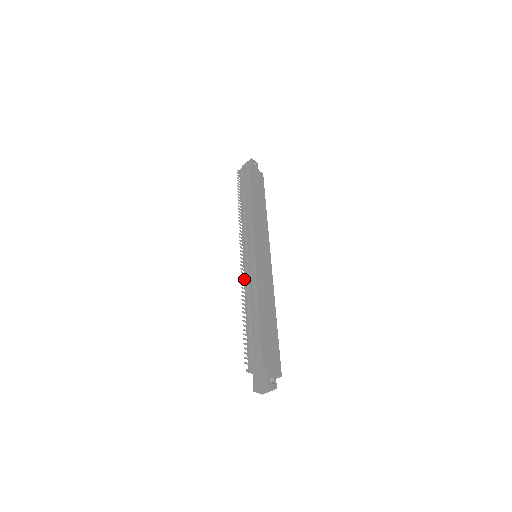
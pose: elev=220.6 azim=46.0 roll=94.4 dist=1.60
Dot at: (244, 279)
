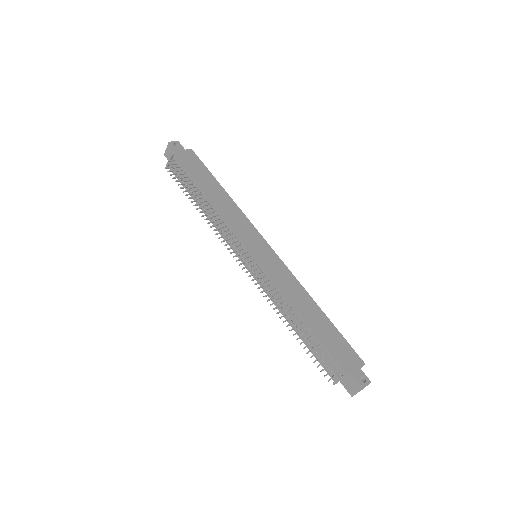
Dot at: (264, 291)
